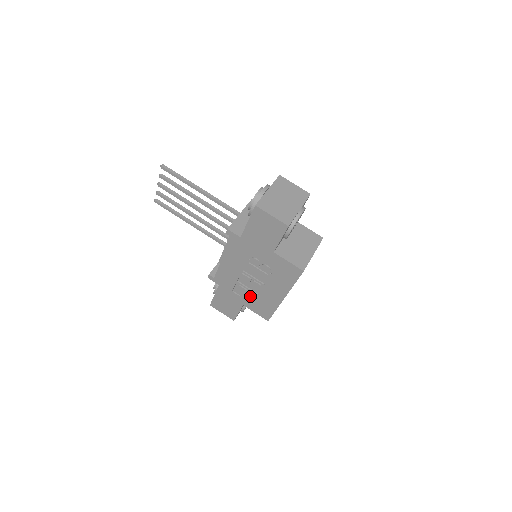
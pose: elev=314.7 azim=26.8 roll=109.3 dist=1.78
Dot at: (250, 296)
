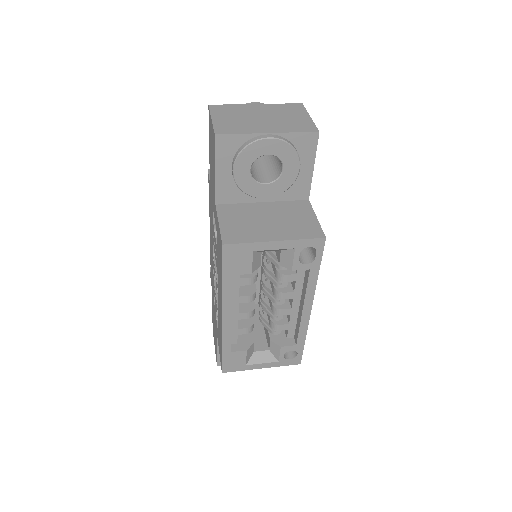
Dot at: occluded
